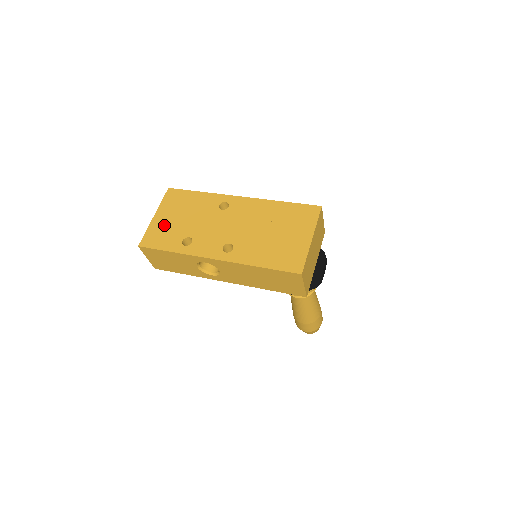
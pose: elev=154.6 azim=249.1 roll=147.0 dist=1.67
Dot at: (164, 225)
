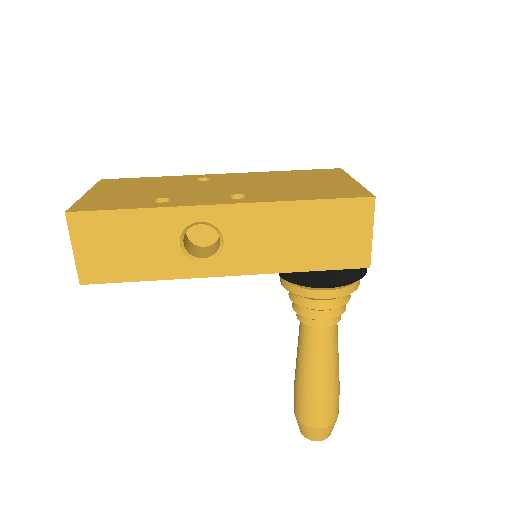
Dot at: (109, 196)
